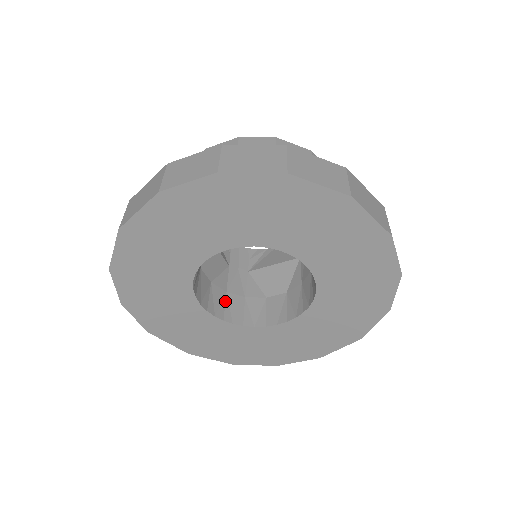
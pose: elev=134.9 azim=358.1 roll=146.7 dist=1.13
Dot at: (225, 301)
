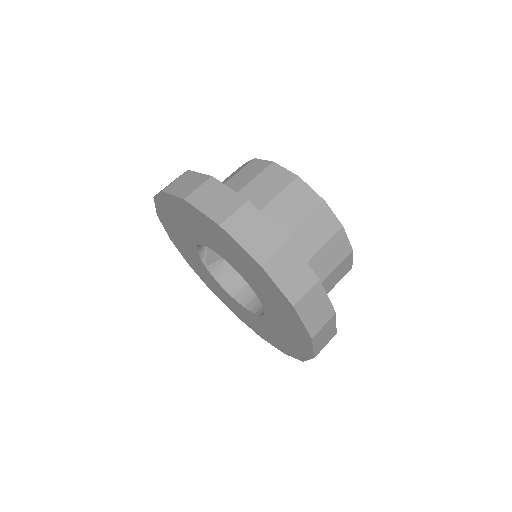
Dot at: (246, 285)
